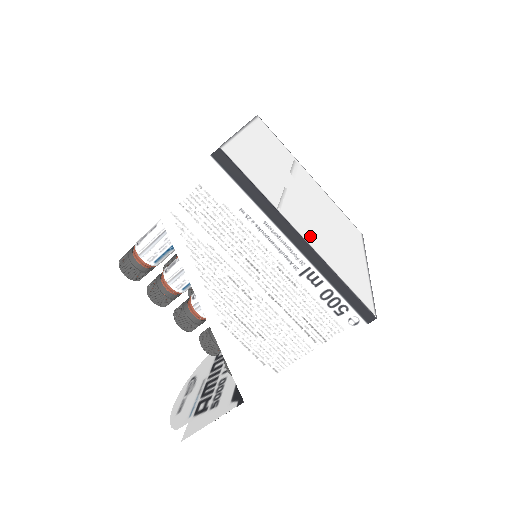
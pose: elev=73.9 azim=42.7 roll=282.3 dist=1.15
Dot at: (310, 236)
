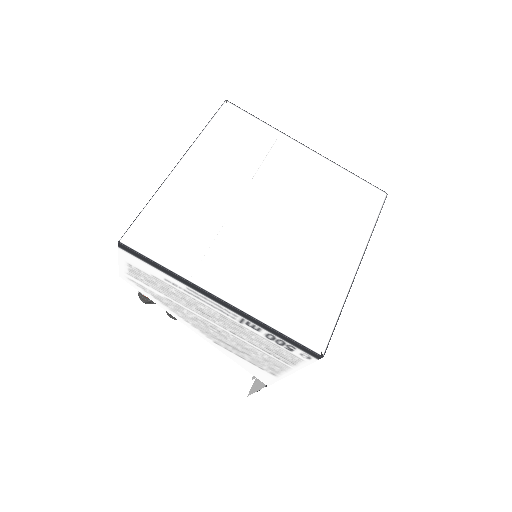
Dot at: (240, 286)
